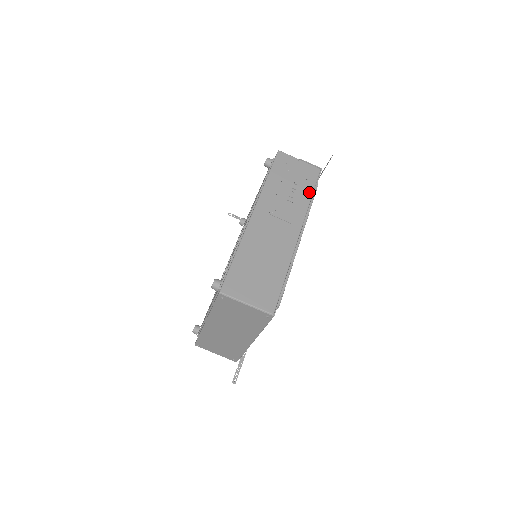
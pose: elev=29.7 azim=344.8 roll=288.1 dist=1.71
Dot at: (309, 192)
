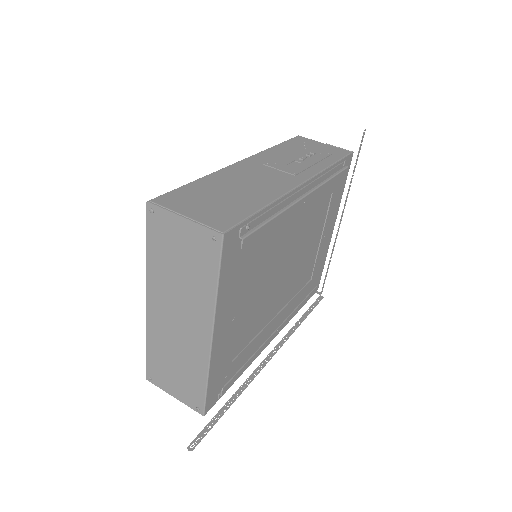
Dot at: (329, 161)
